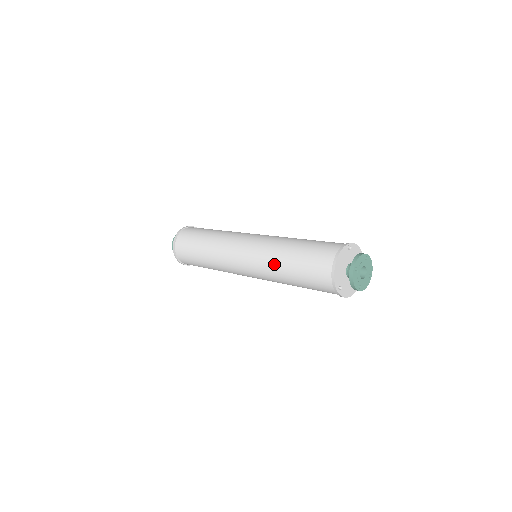
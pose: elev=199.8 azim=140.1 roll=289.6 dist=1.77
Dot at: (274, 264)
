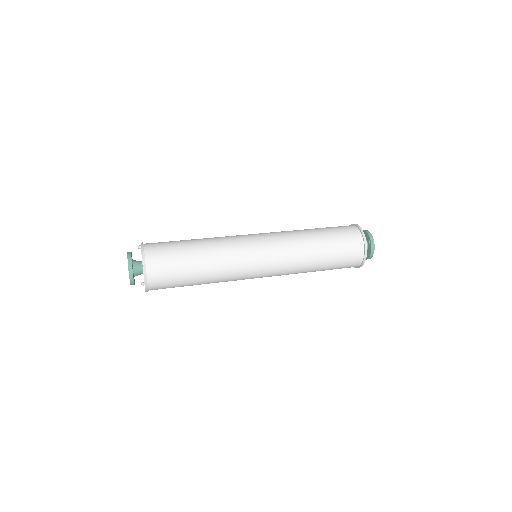
Dot at: (305, 255)
